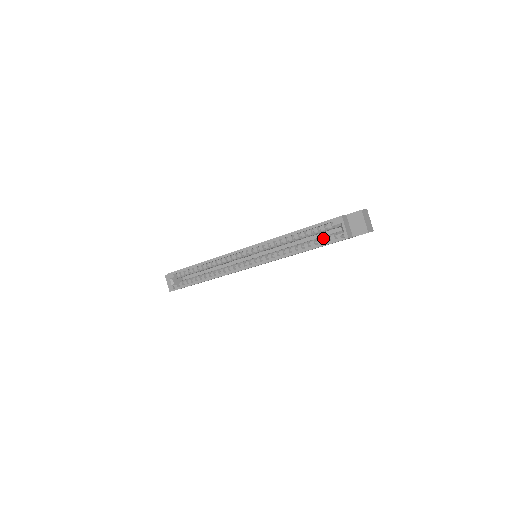
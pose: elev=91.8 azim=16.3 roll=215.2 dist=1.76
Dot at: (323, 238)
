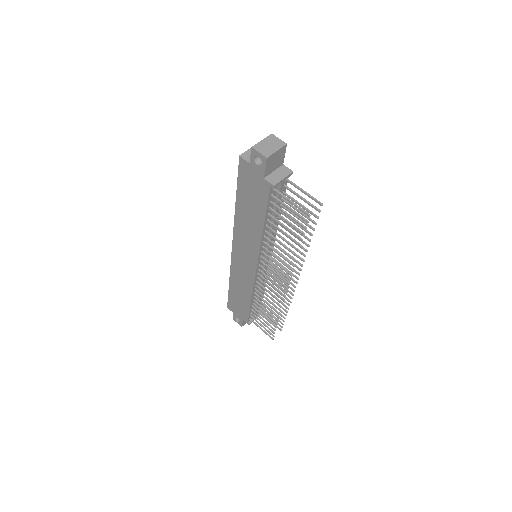
Dot at: occluded
